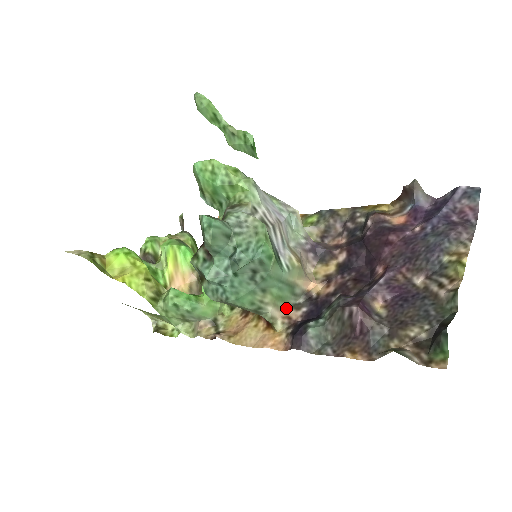
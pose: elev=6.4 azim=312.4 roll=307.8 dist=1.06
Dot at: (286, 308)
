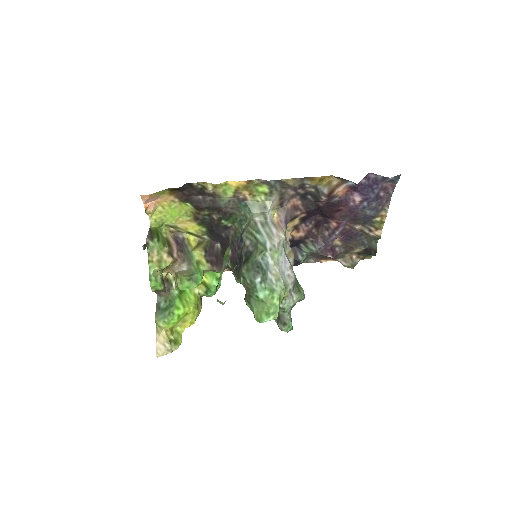
Dot at: occluded
